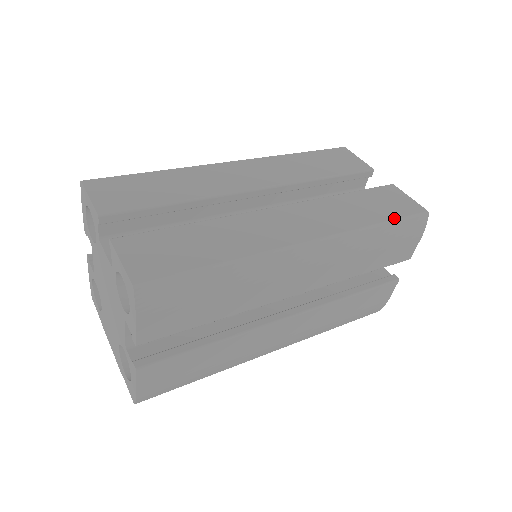
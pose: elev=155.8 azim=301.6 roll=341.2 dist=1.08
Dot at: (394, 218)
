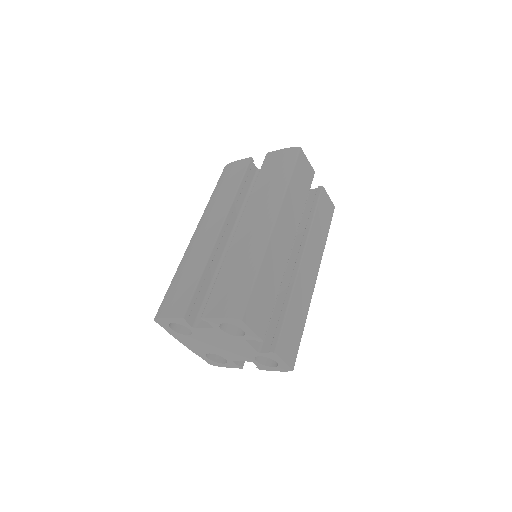
Dot at: (329, 227)
